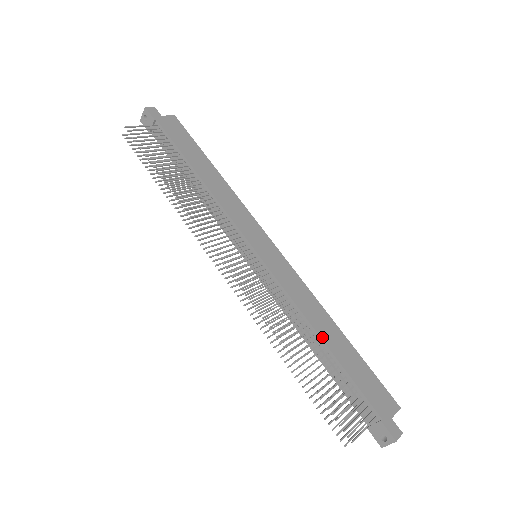
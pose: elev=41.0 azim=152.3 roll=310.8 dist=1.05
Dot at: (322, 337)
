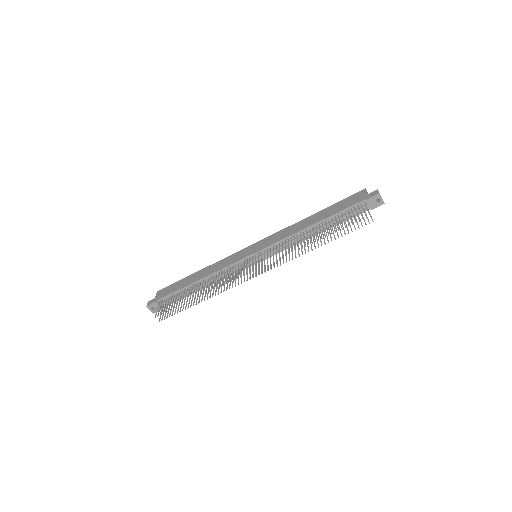
Dot at: (312, 224)
